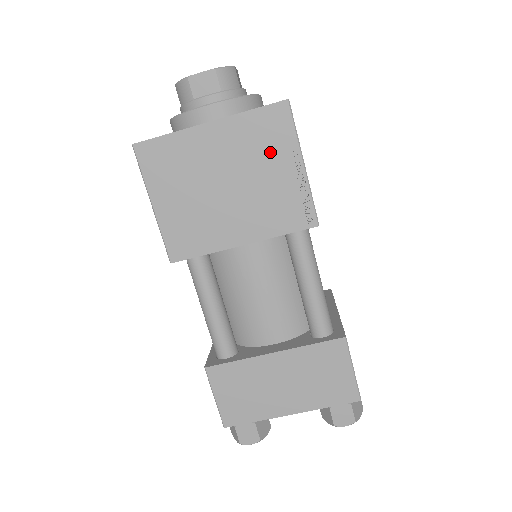
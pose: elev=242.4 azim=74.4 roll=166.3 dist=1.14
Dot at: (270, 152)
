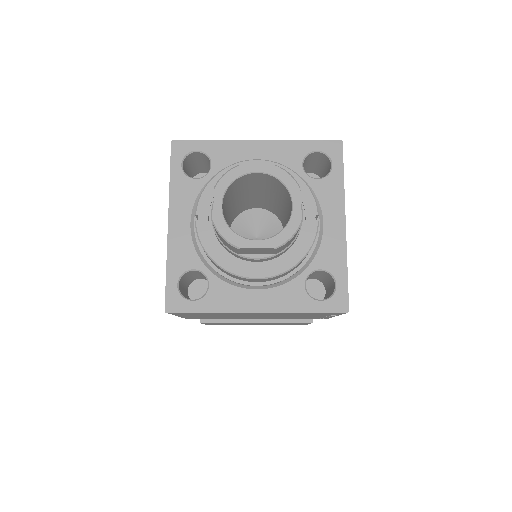
Dot at: (309, 315)
